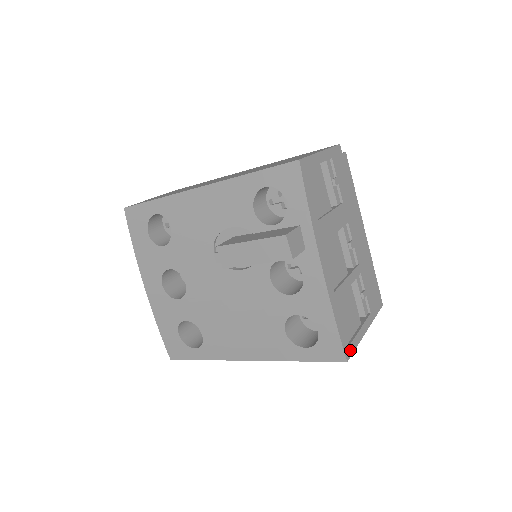
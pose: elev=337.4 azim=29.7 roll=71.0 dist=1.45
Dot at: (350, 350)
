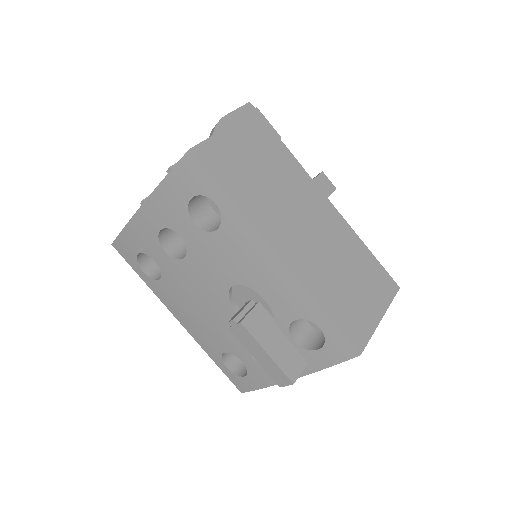
Dot at: occluded
